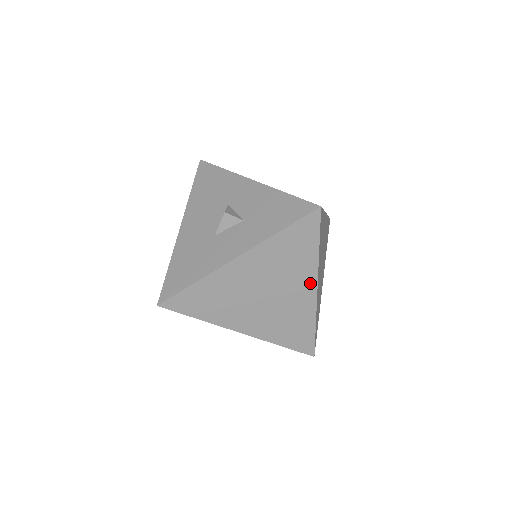
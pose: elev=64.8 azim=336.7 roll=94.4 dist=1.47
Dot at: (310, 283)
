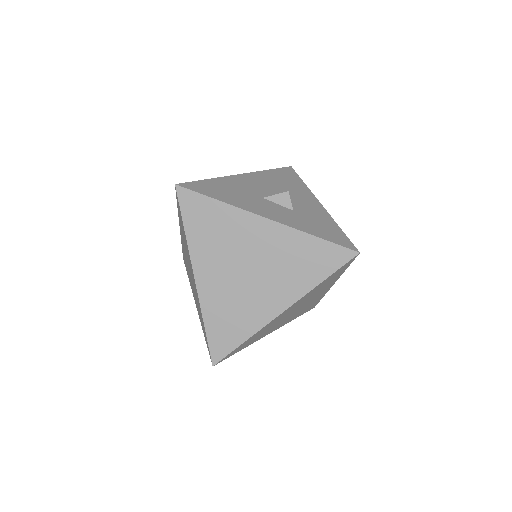
Dot at: (285, 300)
